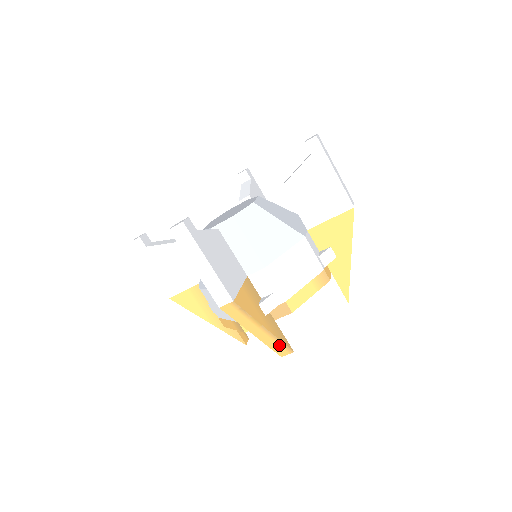
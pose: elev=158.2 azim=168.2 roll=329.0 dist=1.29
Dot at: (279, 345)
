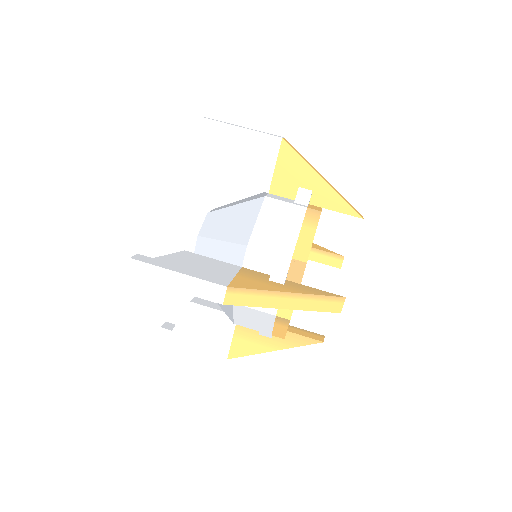
Dot at: (323, 301)
